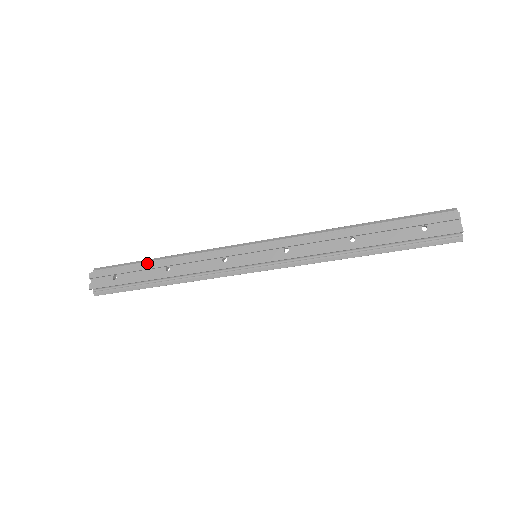
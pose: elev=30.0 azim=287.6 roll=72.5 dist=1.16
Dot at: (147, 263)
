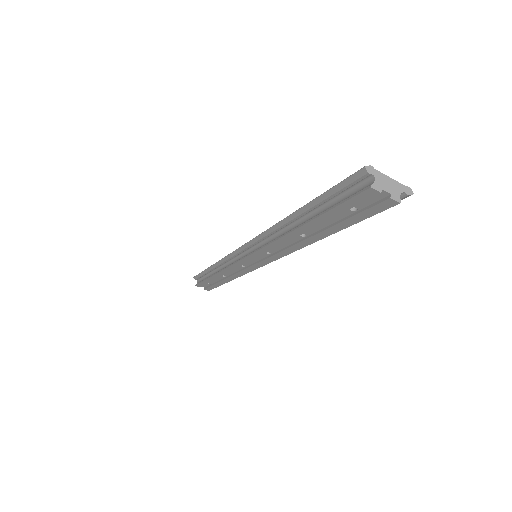
Dot at: (210, 278)
